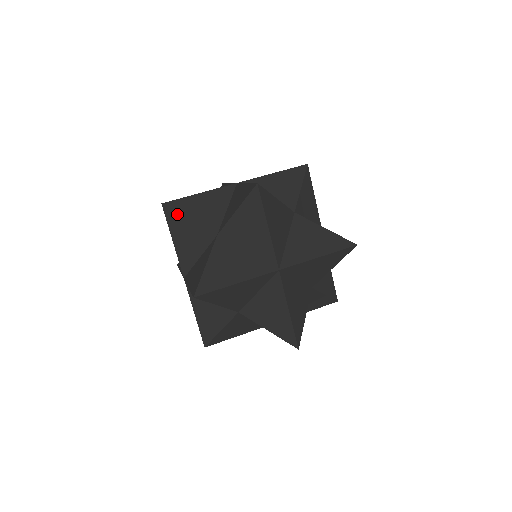
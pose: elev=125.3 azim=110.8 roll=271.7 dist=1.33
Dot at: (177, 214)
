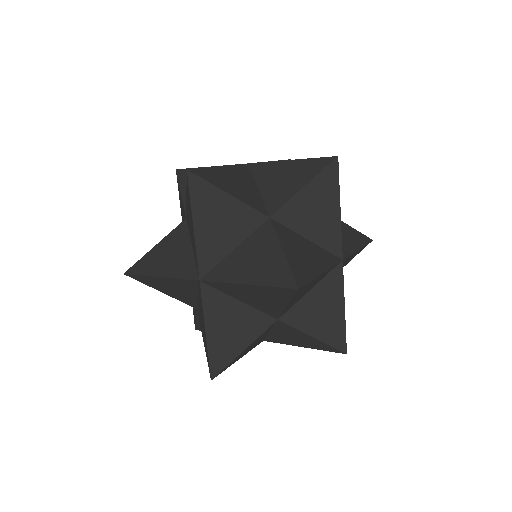
Dot at: (179, 184)
